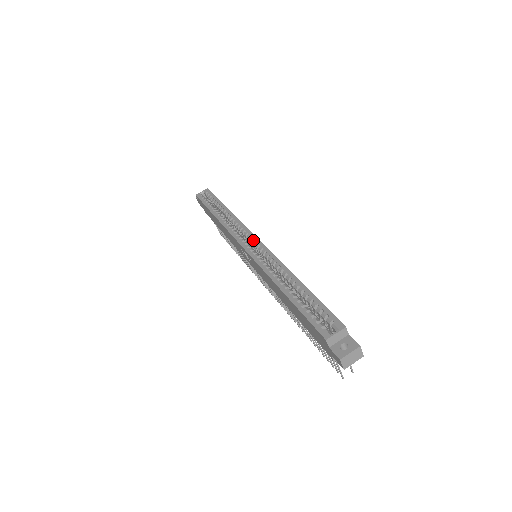
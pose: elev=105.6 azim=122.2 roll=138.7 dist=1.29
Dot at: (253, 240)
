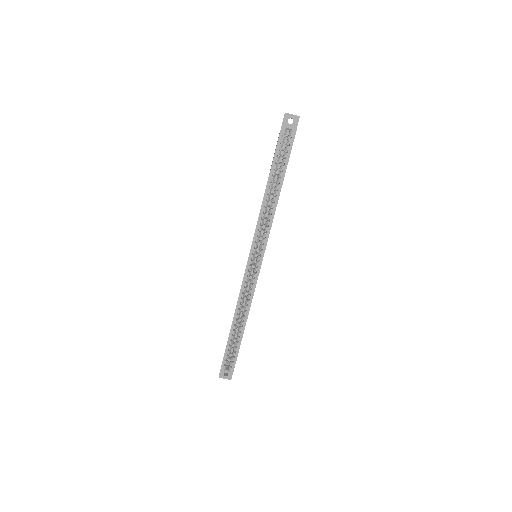
Dot at: (258, 262)
